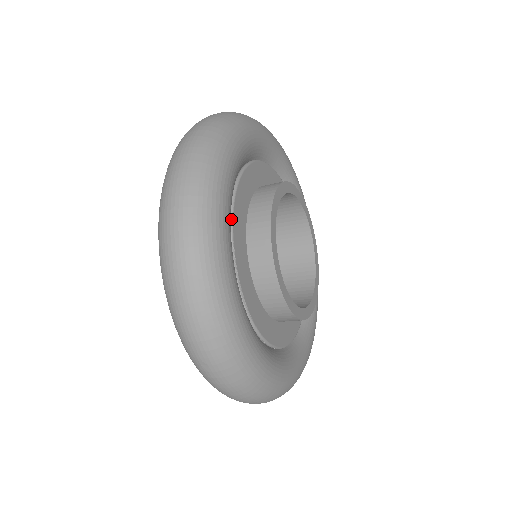
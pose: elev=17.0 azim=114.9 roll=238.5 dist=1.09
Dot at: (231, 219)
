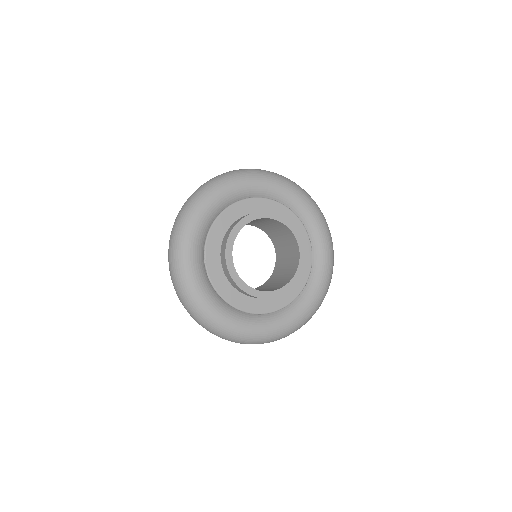
Dot at: (207, 236)
